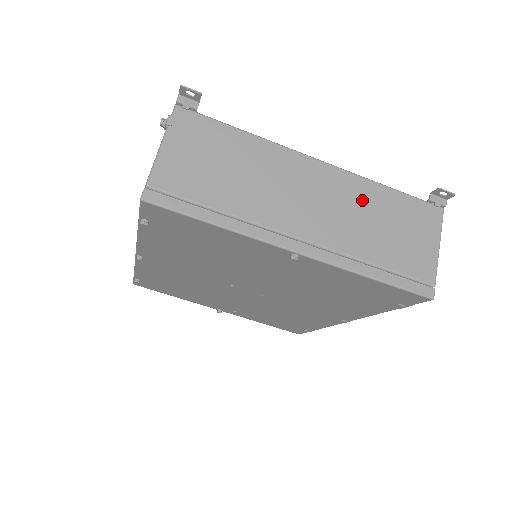
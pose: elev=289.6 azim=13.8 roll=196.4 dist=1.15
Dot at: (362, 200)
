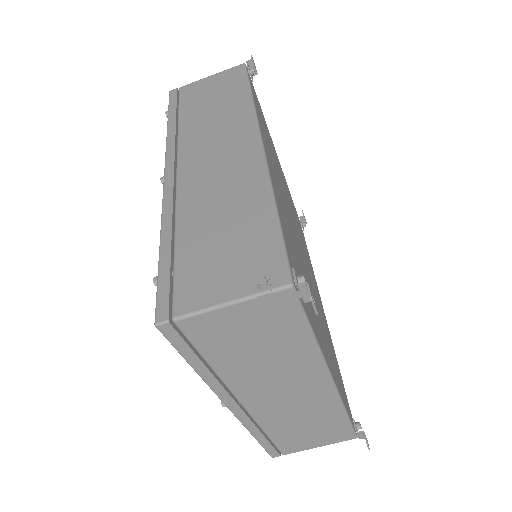
Dot at: (318, 412)
